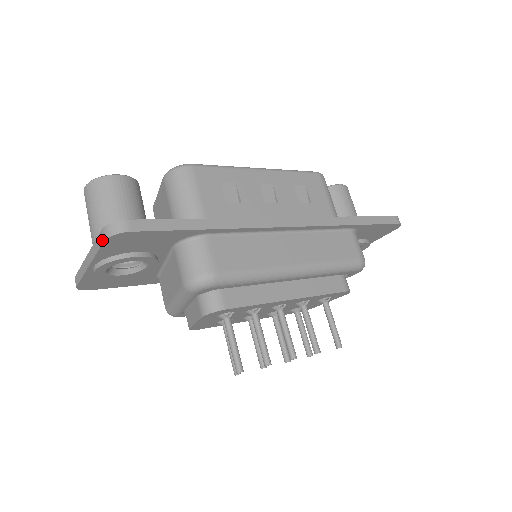
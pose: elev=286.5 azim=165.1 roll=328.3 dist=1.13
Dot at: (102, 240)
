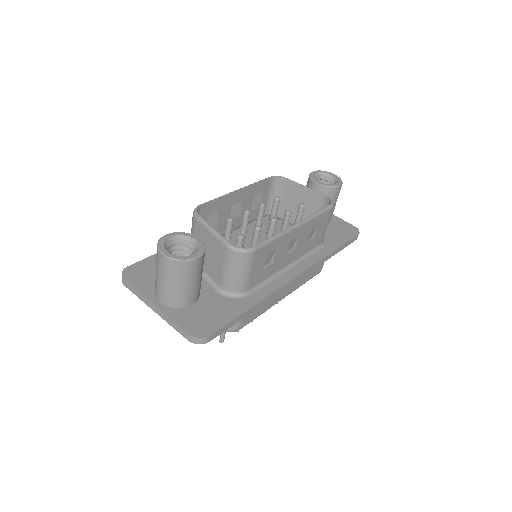
Dot at: (186, 337)
